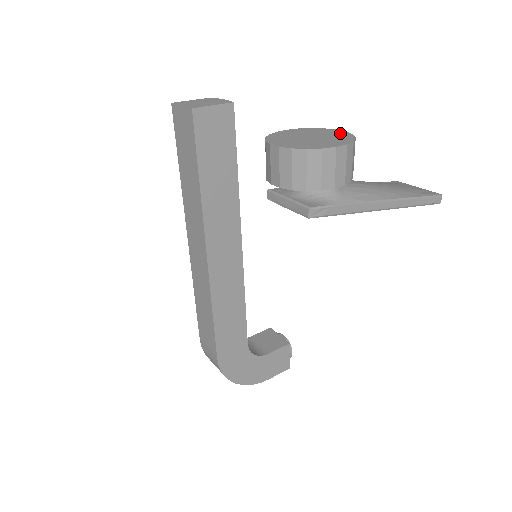
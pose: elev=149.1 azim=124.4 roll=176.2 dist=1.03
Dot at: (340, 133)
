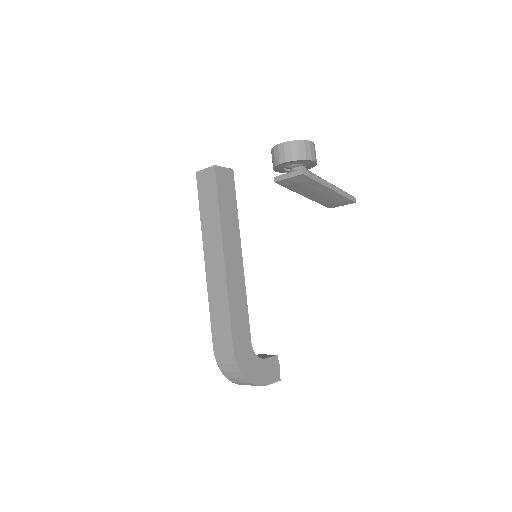
Dot at: occluded
